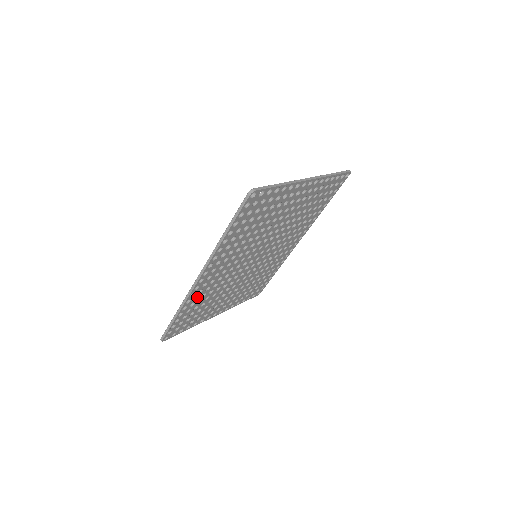
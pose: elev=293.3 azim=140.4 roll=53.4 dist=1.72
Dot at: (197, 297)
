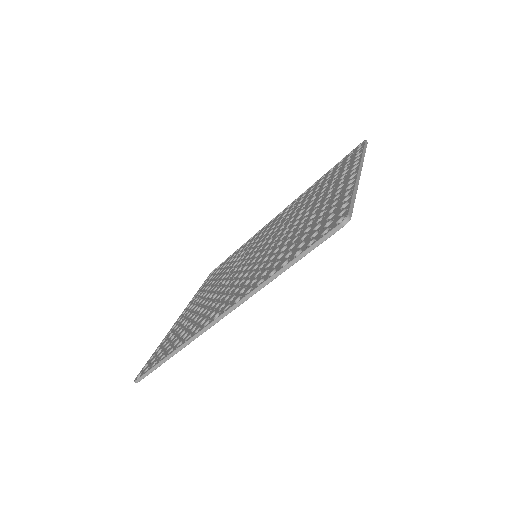
Dot at: occluded
